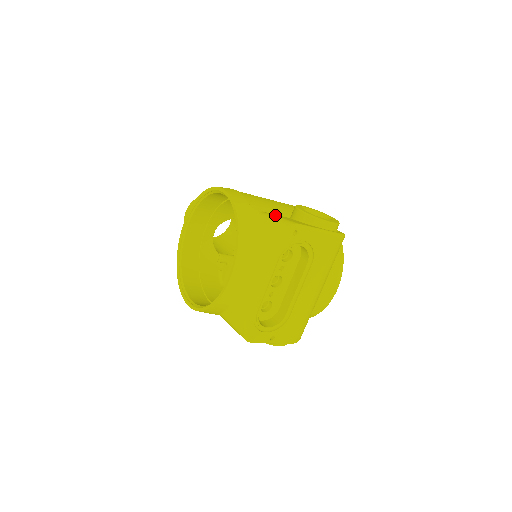
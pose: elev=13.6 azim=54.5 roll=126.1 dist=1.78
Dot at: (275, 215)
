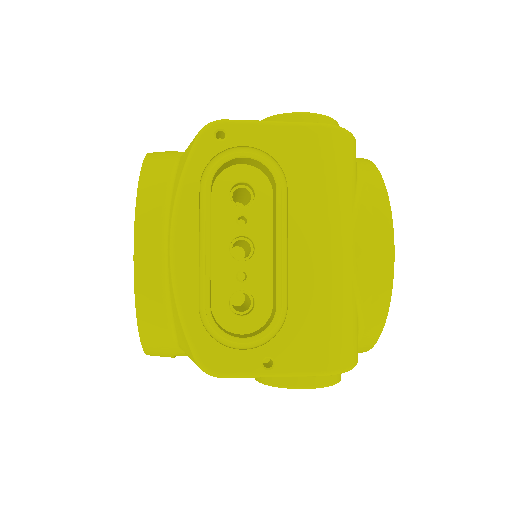
Dot at: occluded
